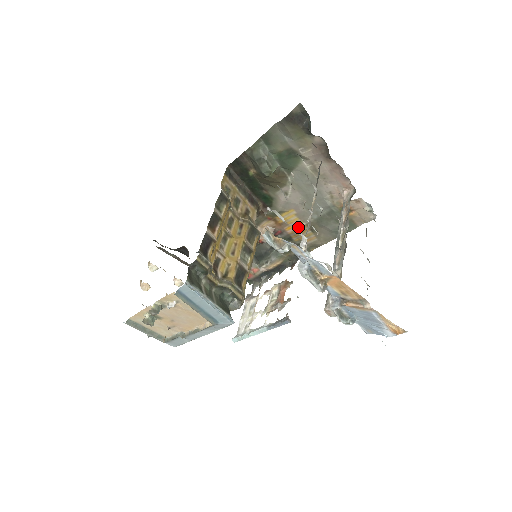
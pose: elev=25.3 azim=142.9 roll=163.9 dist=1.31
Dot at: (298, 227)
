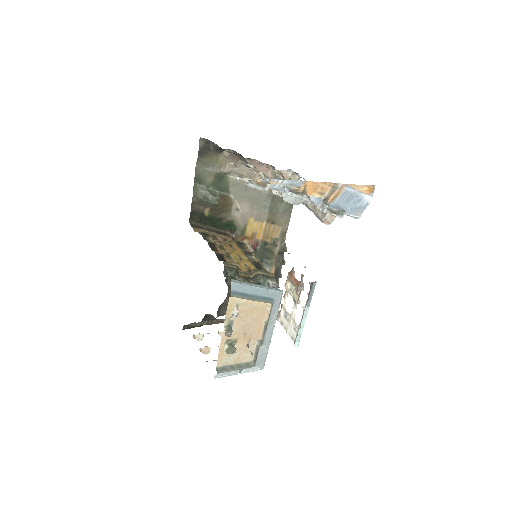
Dot at: (263, 229)
